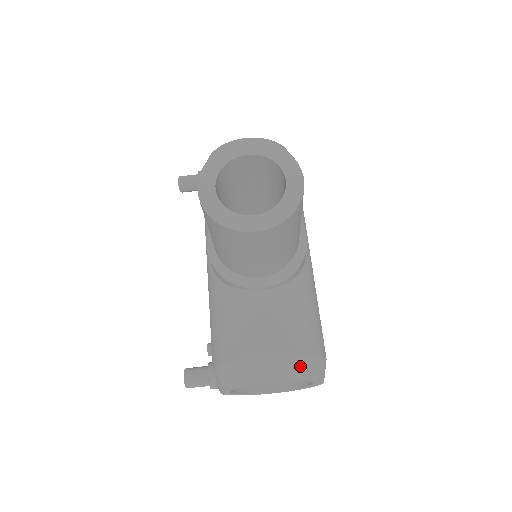
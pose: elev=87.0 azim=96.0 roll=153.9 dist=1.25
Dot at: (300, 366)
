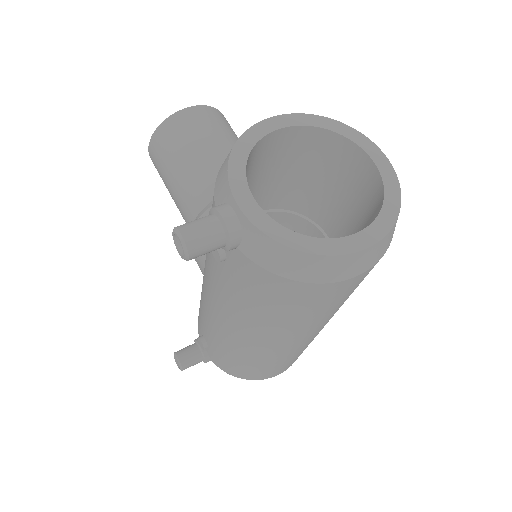
Dot at: occluded
